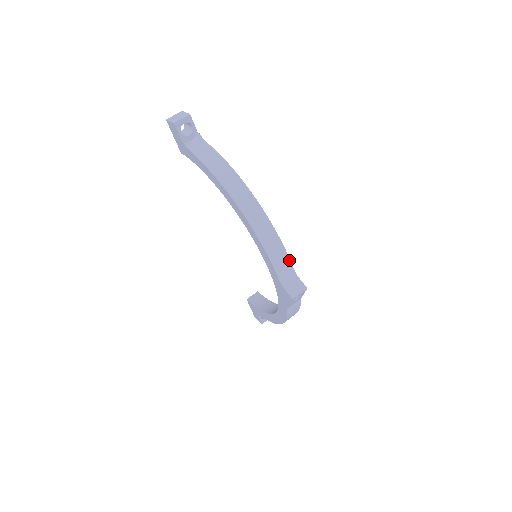
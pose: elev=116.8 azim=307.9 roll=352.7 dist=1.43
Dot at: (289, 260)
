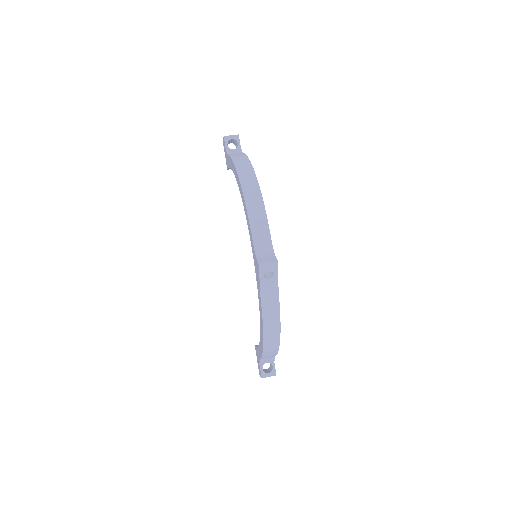
Dot at: (269, 233)
